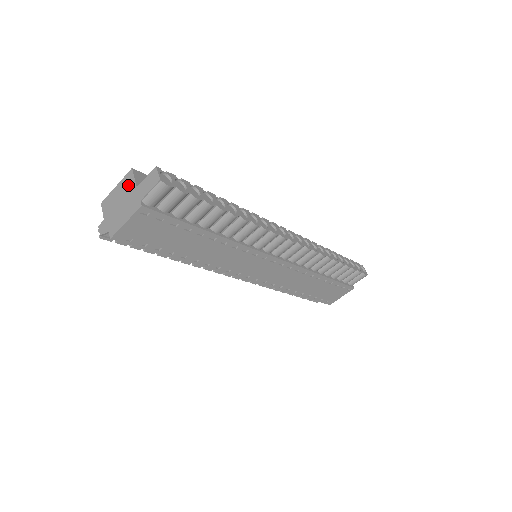
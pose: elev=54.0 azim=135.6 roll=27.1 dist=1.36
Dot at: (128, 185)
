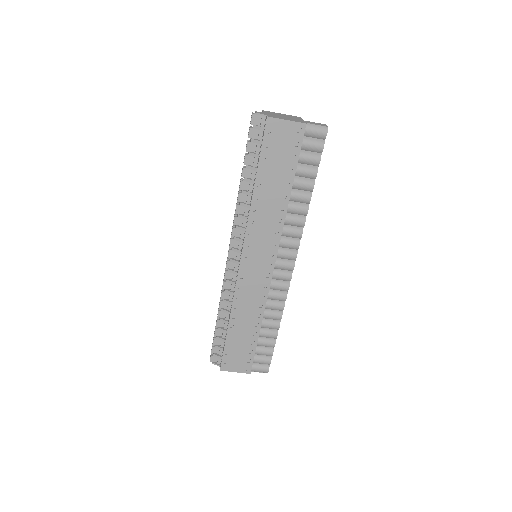
Dot at: (295, 117)
